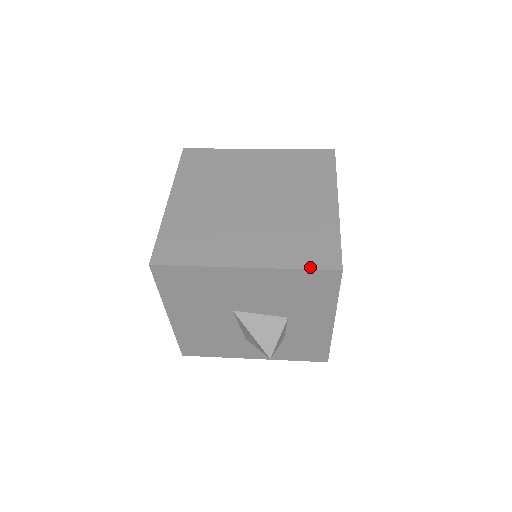
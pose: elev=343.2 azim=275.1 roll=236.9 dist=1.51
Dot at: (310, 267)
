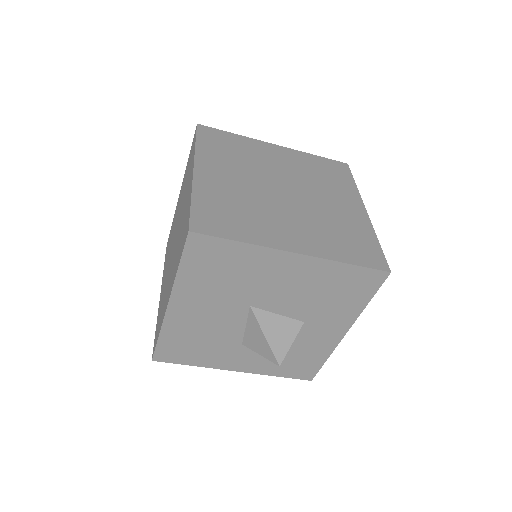
Dot at: (361, 264)
